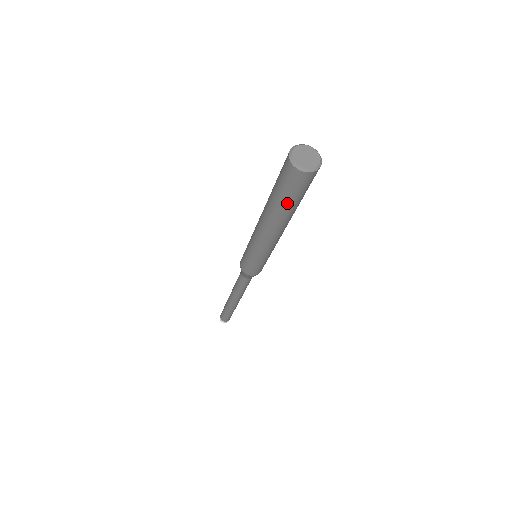
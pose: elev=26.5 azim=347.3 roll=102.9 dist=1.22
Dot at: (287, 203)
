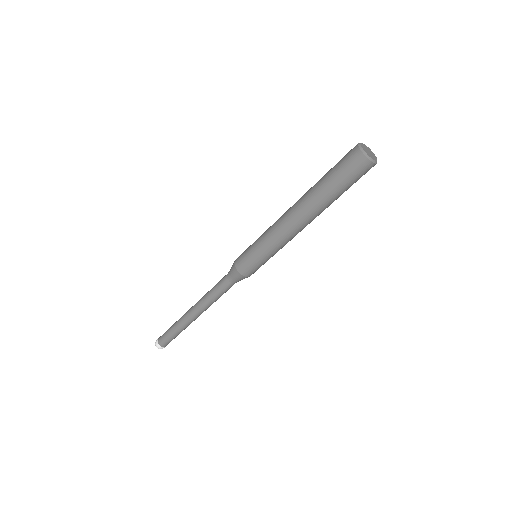
Dot at: (331, 186)
